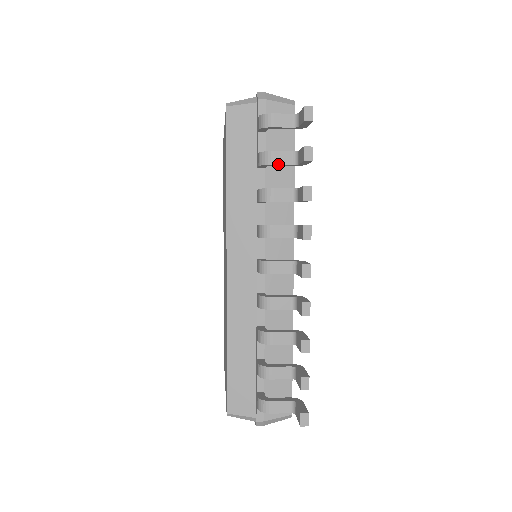
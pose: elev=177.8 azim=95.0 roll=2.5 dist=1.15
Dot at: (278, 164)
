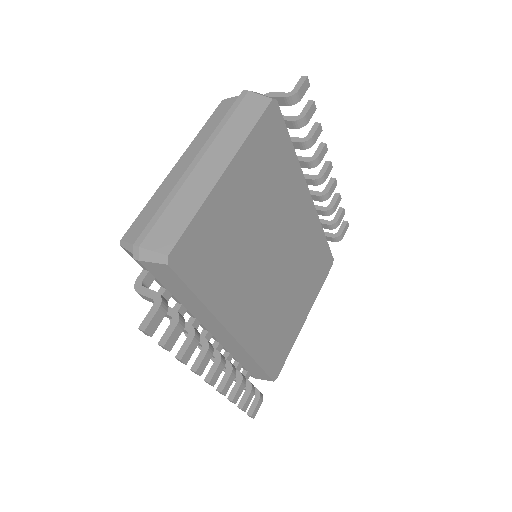
Dot at: occluded
